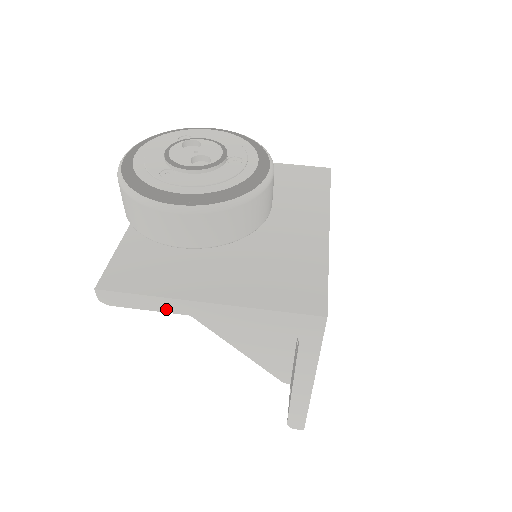
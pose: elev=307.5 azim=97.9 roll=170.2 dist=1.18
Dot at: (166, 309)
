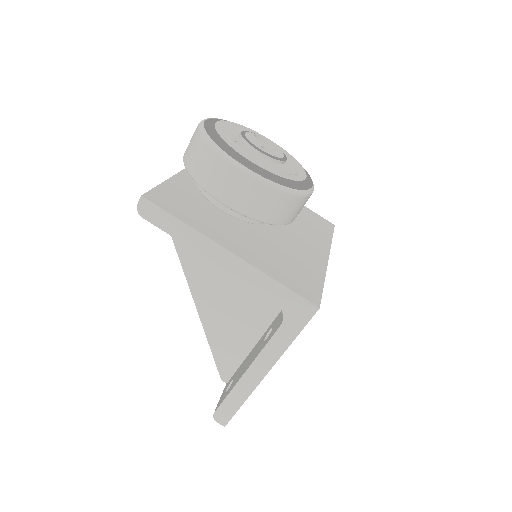
Dot at: (190, 243)
